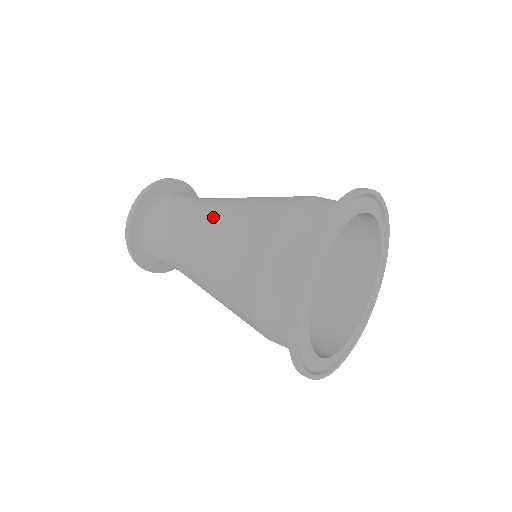
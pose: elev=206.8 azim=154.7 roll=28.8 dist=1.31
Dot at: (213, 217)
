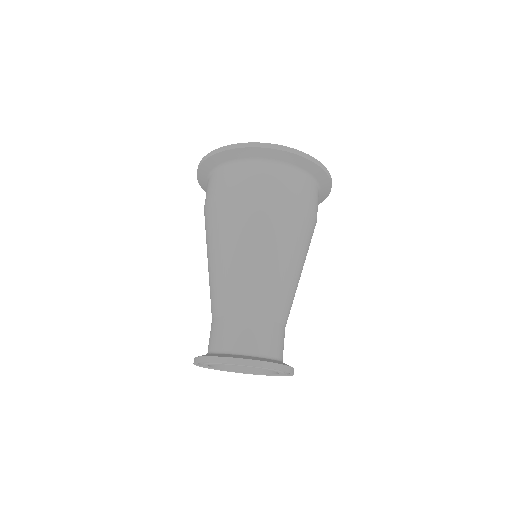
Dot at: occluded
